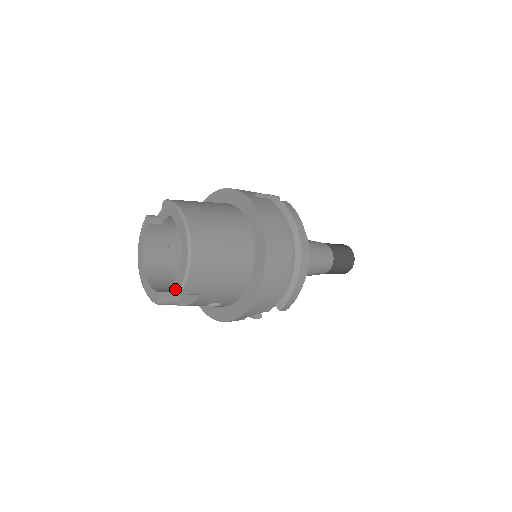
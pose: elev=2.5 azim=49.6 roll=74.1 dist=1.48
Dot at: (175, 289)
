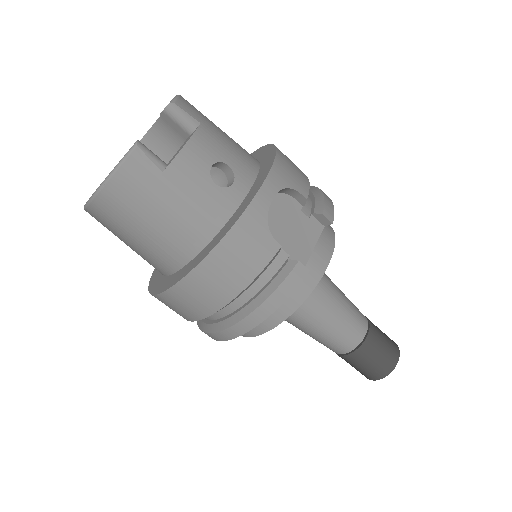
Dot at: (165, 107)
